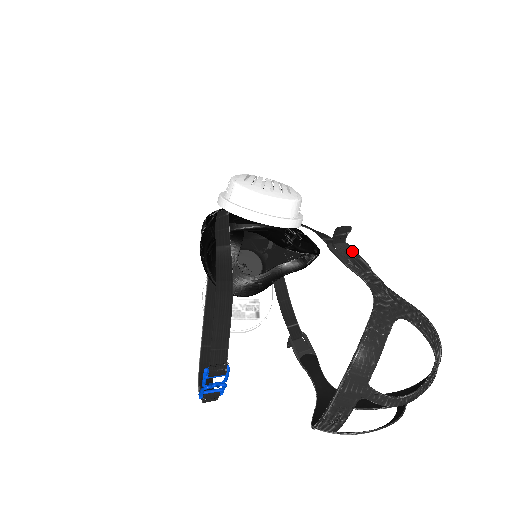
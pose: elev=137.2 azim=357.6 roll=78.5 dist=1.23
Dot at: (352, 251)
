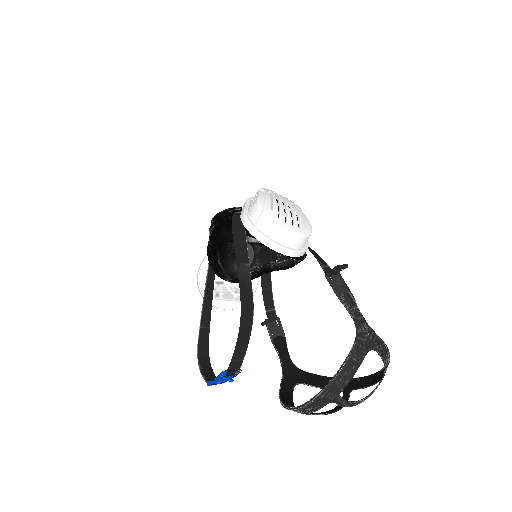
Dot at: (343, 283)
